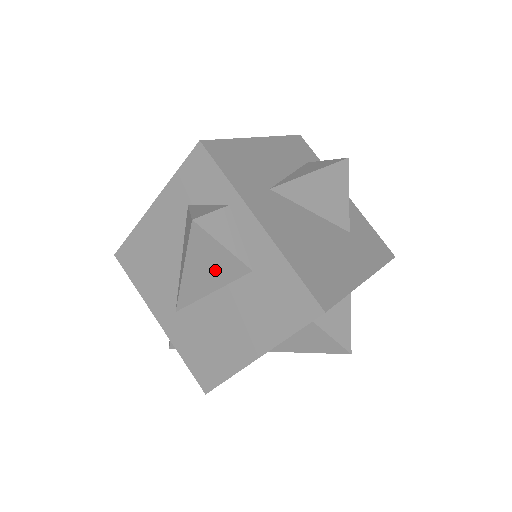
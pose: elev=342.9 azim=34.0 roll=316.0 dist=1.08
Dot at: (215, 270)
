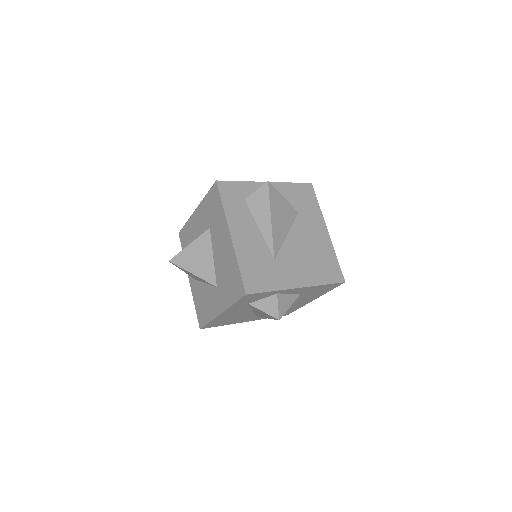
Dot at: occluded
